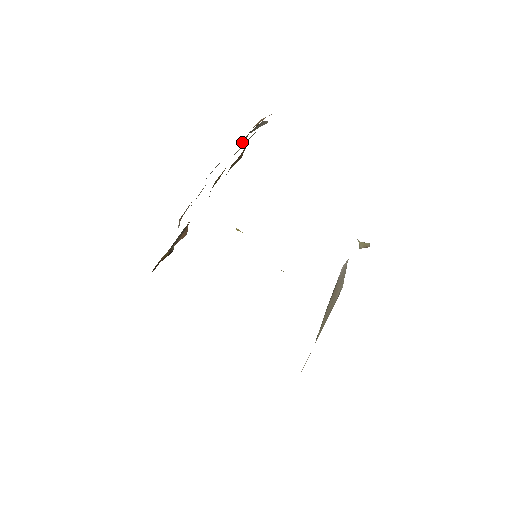
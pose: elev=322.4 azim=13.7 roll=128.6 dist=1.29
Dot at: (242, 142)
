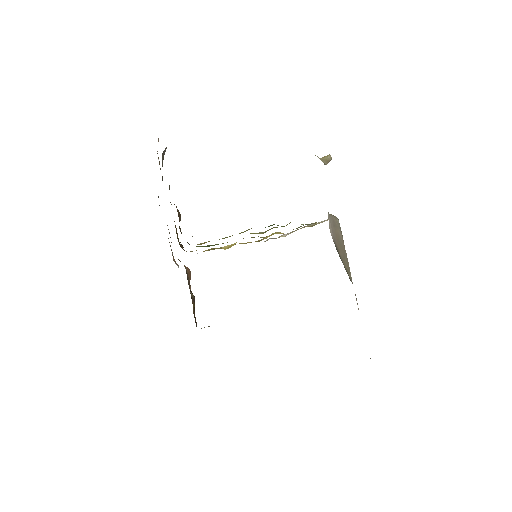
Dot at: occluded
